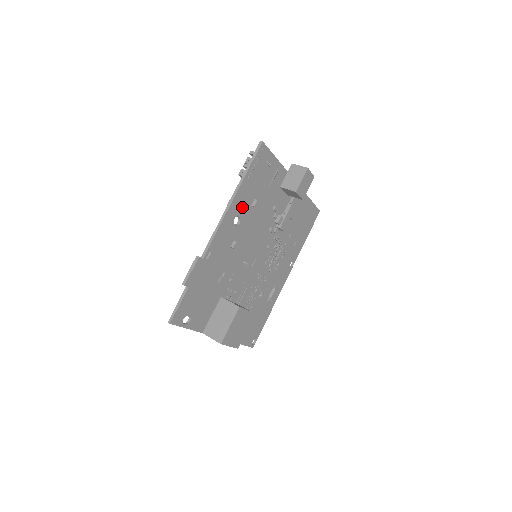
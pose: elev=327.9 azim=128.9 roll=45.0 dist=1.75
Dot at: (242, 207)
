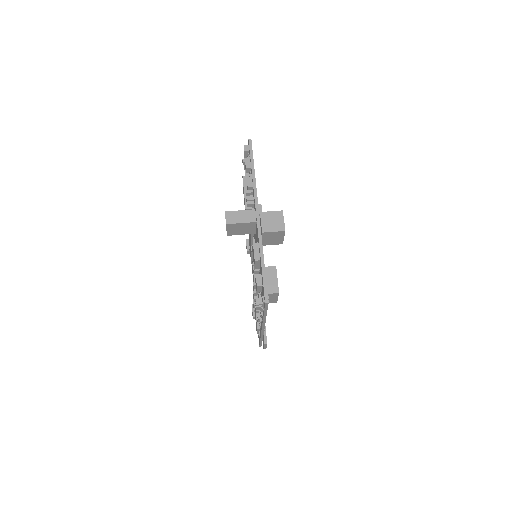
Dot at: occluded
